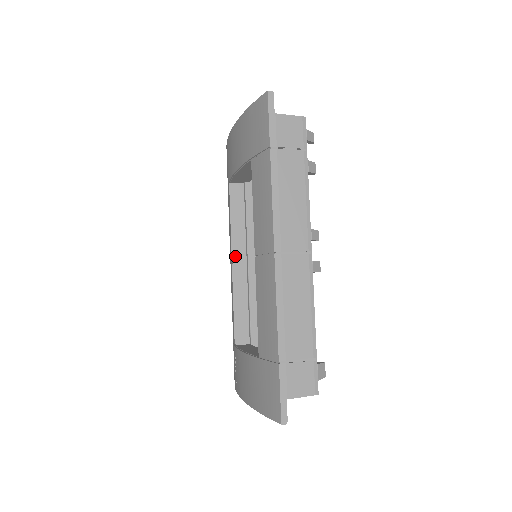
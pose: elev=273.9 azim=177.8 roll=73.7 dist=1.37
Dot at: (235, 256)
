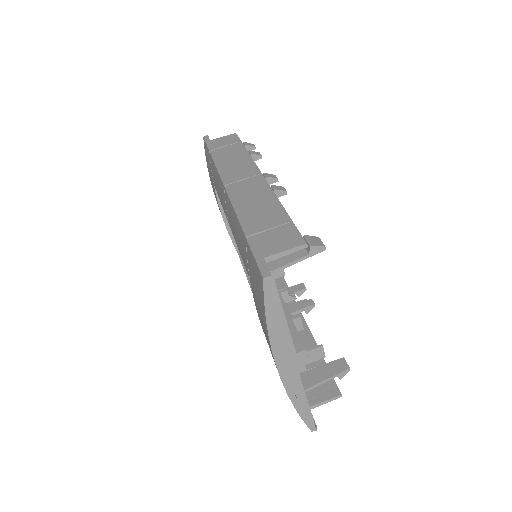
Dot at: occluded
